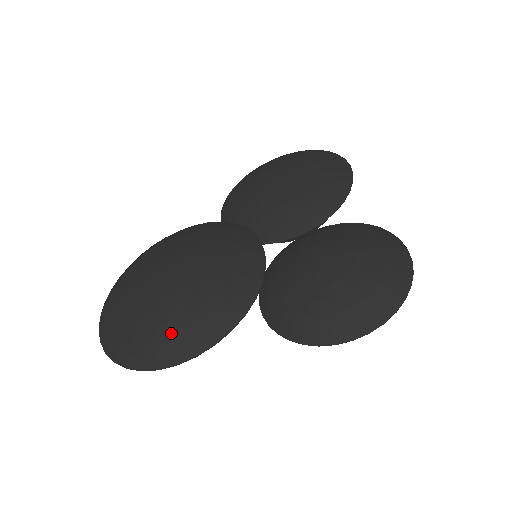
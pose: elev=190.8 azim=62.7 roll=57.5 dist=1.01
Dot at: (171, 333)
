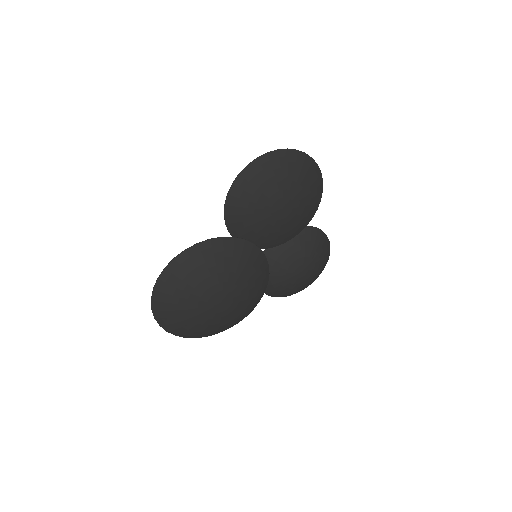
Dot at: (227, 326)
